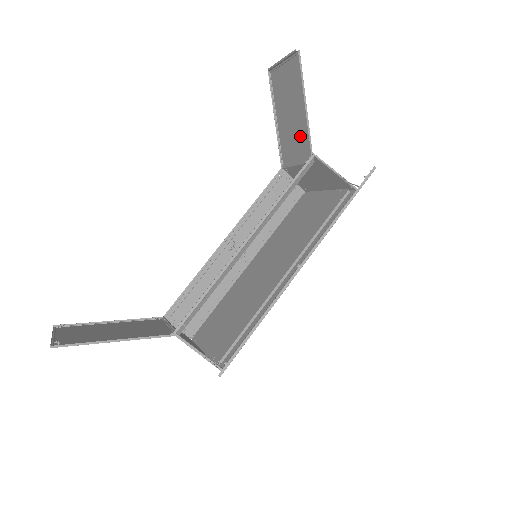
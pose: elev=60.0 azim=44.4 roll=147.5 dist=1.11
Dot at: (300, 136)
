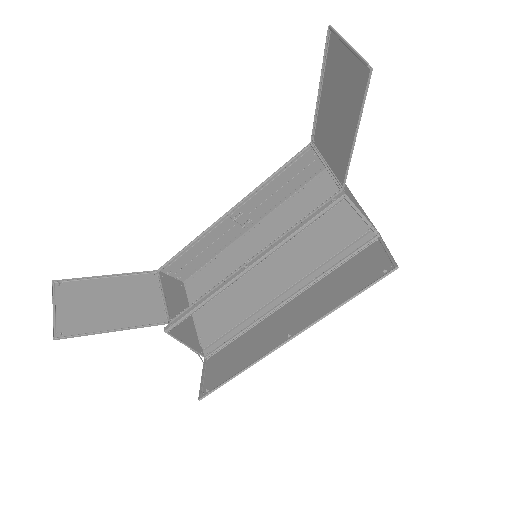
Dot at: (339, 149)
